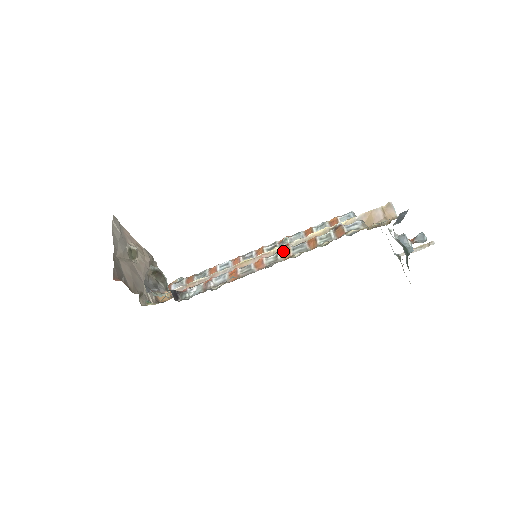
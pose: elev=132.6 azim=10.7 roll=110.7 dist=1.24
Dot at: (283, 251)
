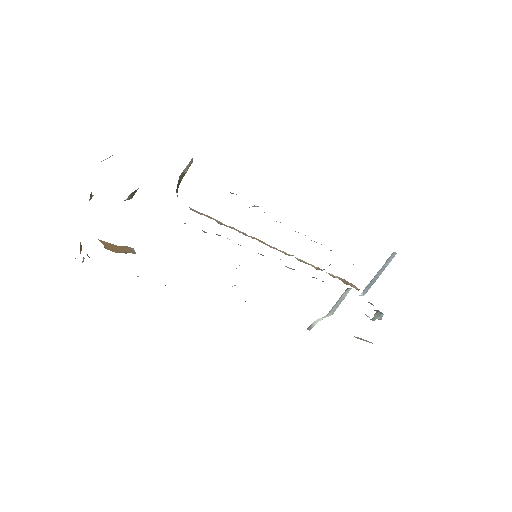
Dot at: occluded
